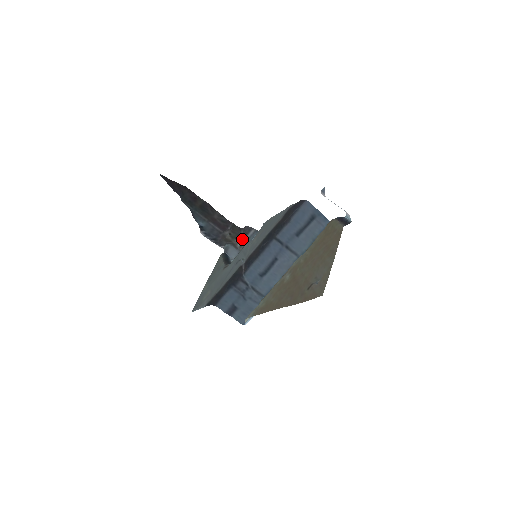
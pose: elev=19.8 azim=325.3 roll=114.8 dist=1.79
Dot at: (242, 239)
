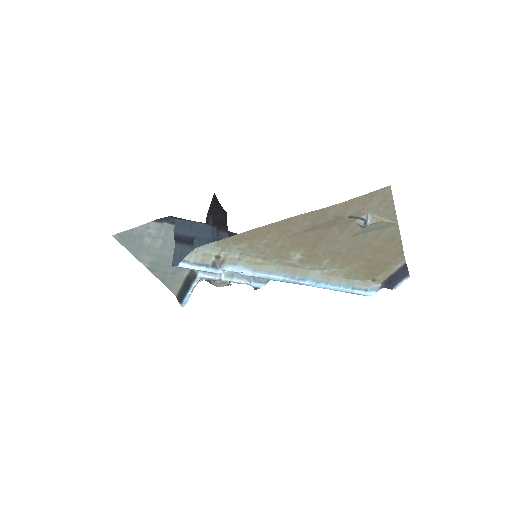
Dot at: occluded
